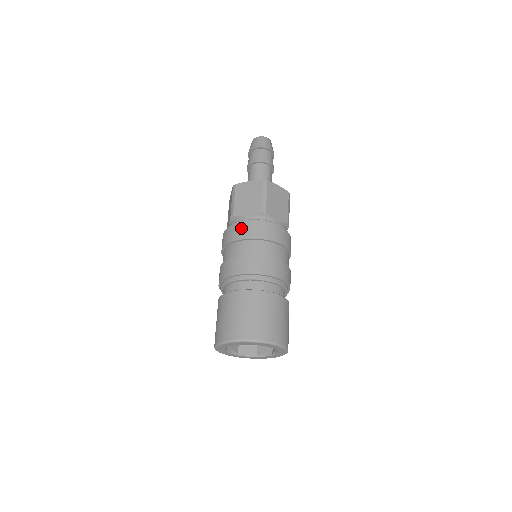
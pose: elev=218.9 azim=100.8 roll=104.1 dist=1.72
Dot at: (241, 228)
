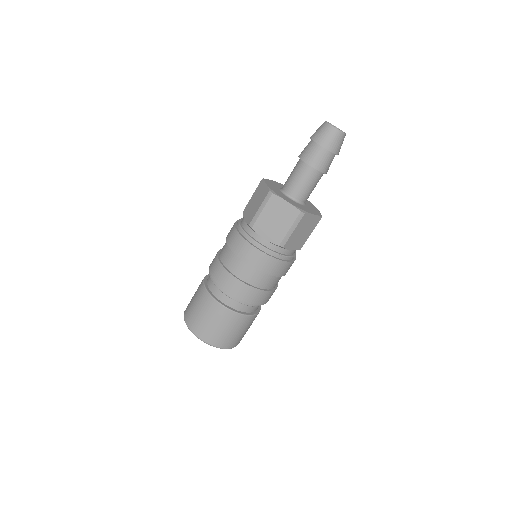
Dot at: (251, 252)
